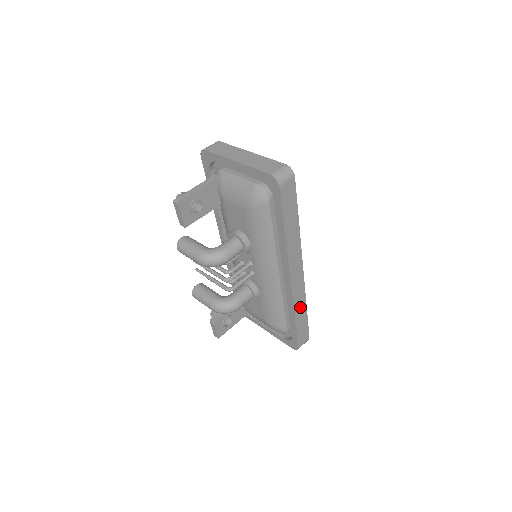
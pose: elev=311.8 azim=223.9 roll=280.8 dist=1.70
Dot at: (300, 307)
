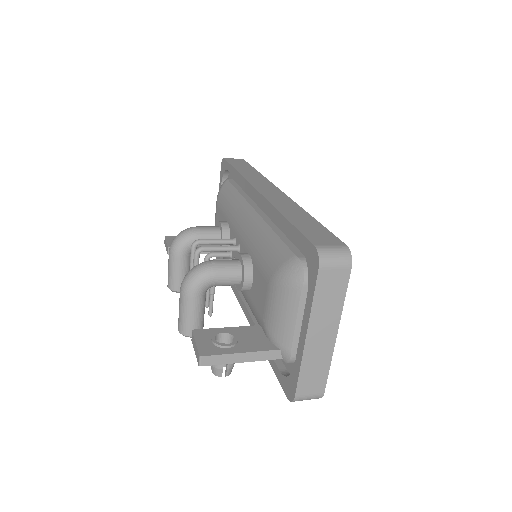
Dot at: (291, 211)
